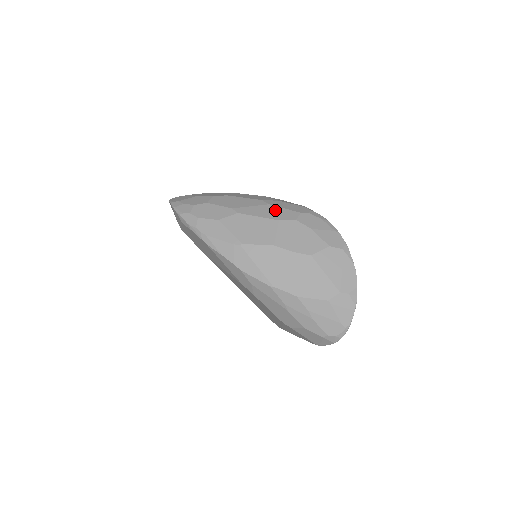
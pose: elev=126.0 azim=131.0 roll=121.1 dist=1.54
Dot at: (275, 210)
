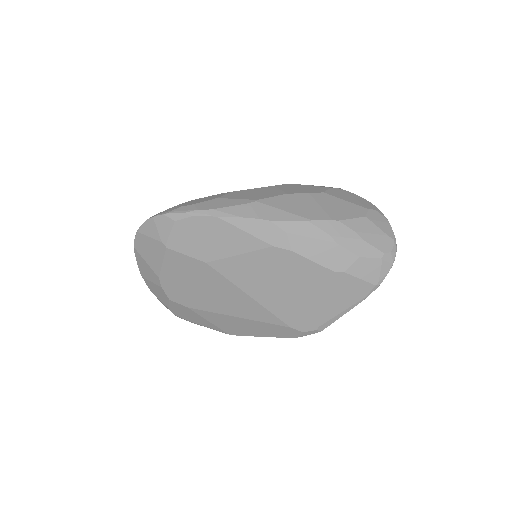
Dot at: occluded
